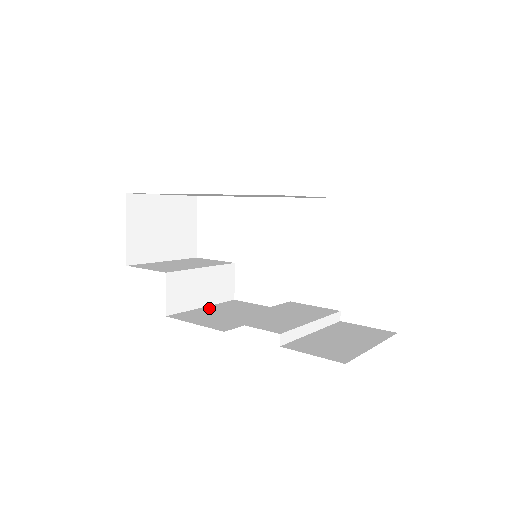
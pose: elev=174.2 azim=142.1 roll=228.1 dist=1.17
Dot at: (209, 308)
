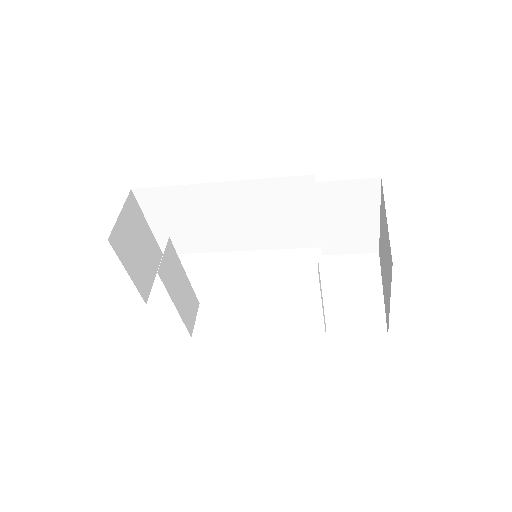
Dot at: occluded
